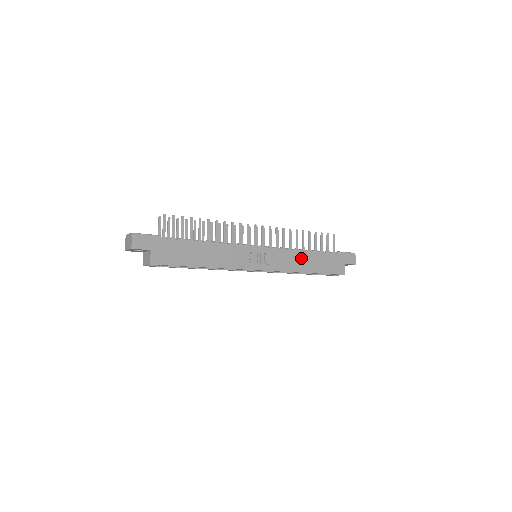
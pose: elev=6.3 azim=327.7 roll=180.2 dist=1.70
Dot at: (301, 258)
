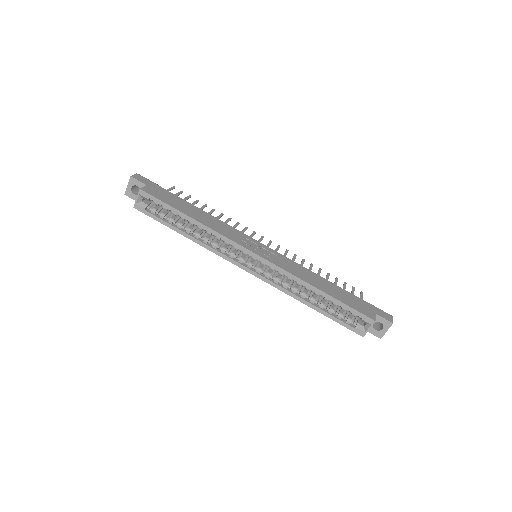
Dot at: (311, 276)
